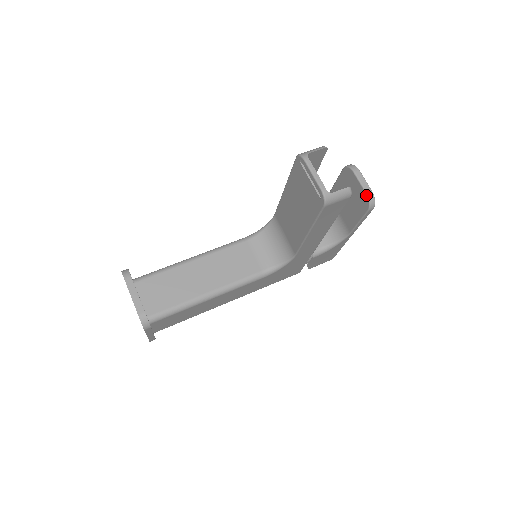
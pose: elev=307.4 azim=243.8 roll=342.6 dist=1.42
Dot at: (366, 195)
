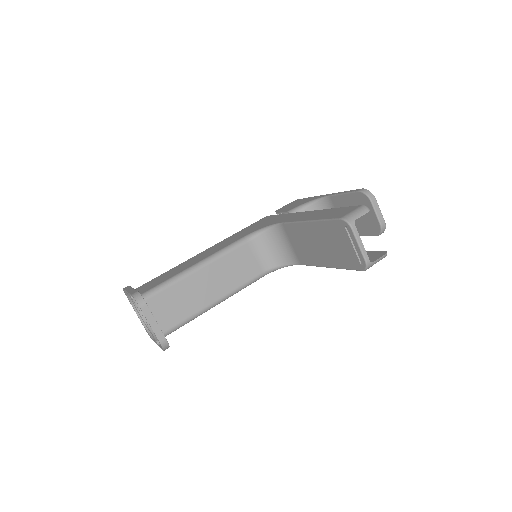
Dot at: (380, 226)
